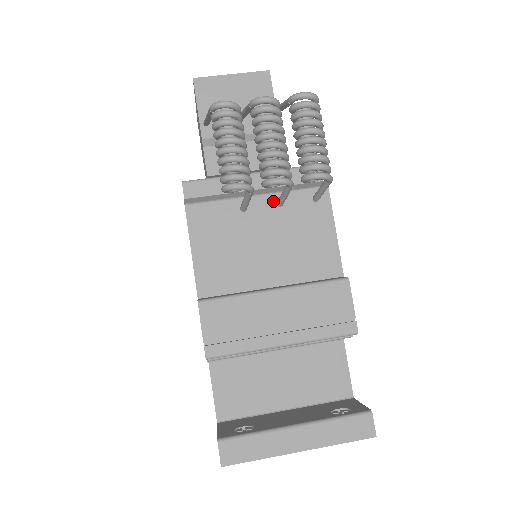
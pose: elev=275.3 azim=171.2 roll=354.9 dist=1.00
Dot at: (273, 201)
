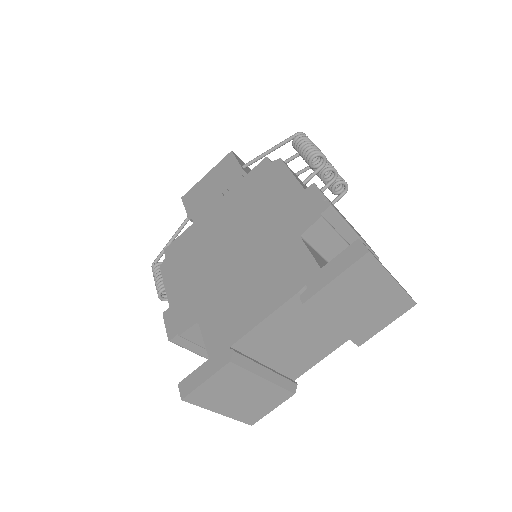
Dot at: occluded
